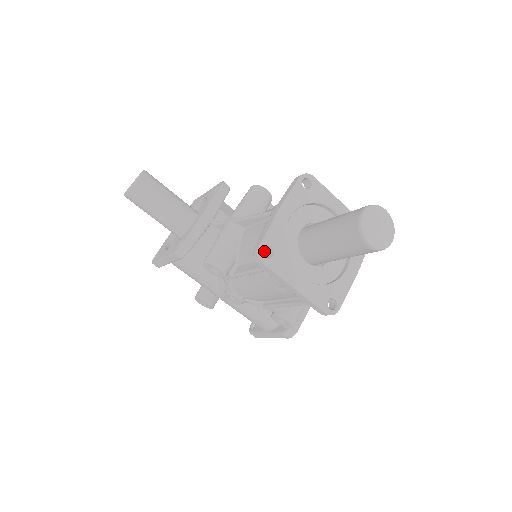
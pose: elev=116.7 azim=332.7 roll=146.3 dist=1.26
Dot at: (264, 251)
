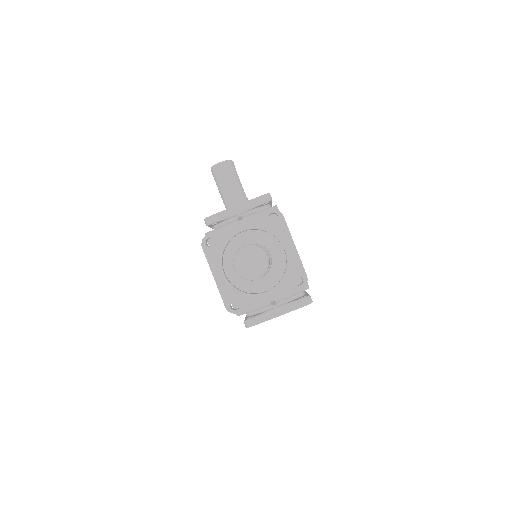
Dot at: occluded
